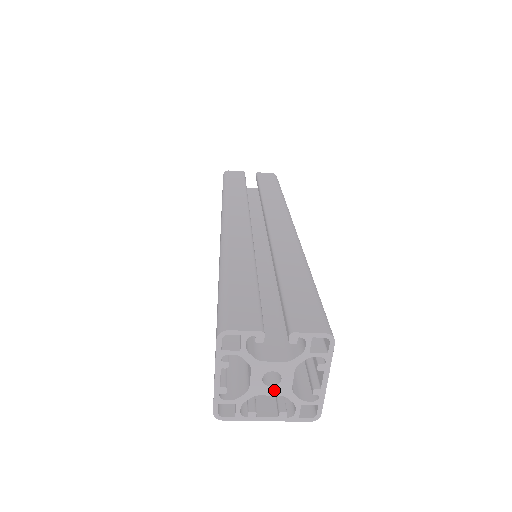
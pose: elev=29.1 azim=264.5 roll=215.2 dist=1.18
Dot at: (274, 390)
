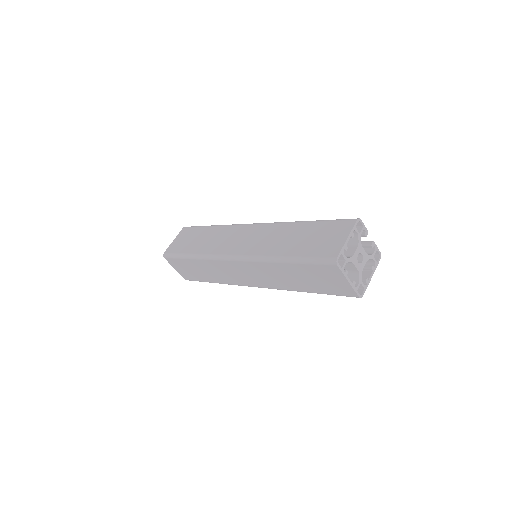
Dot at: (358, 265)
